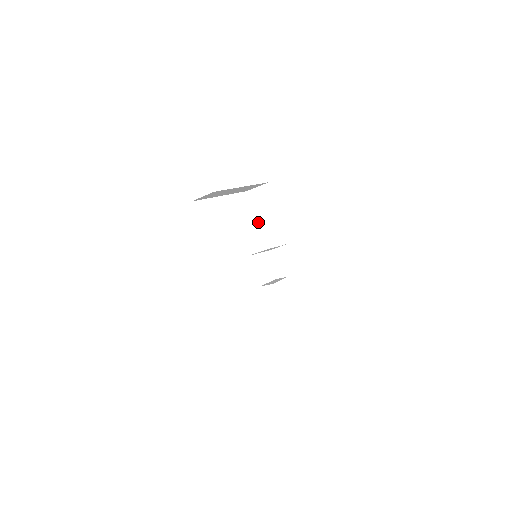
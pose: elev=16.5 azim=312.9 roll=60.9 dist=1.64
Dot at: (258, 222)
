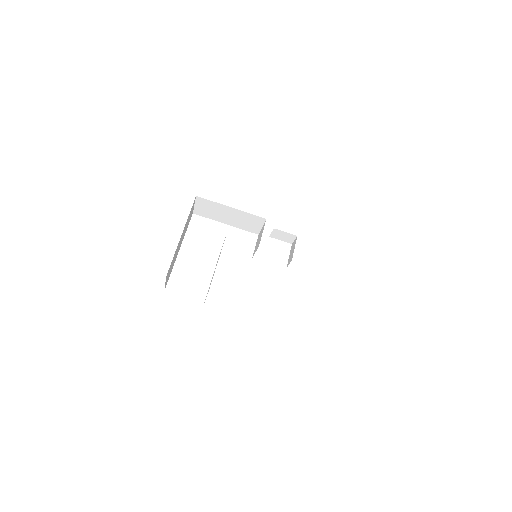
Dot at: (228, 224)
